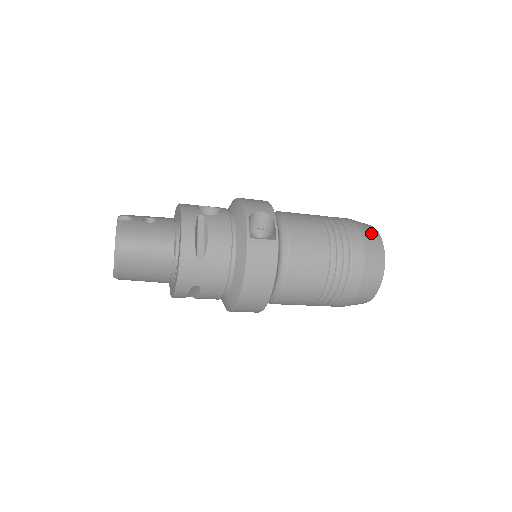
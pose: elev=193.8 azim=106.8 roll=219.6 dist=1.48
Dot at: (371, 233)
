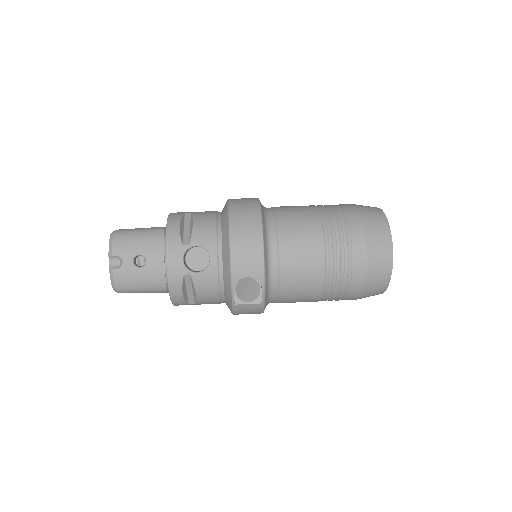
Dot at: (381, 269)
